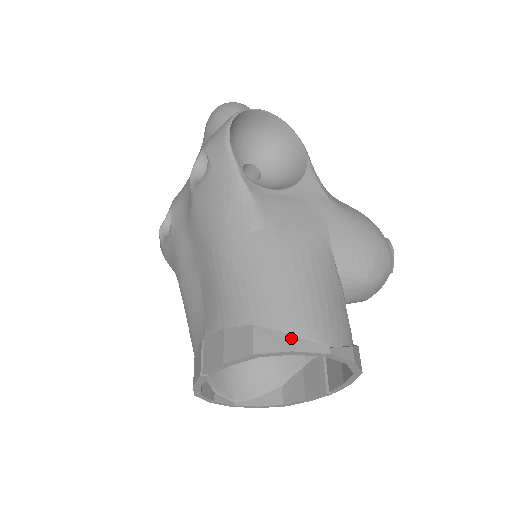
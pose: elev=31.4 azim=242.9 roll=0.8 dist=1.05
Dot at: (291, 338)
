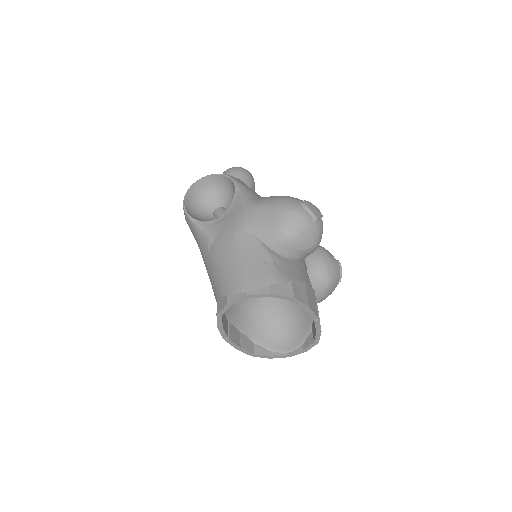
Dot at: (227, 297)
